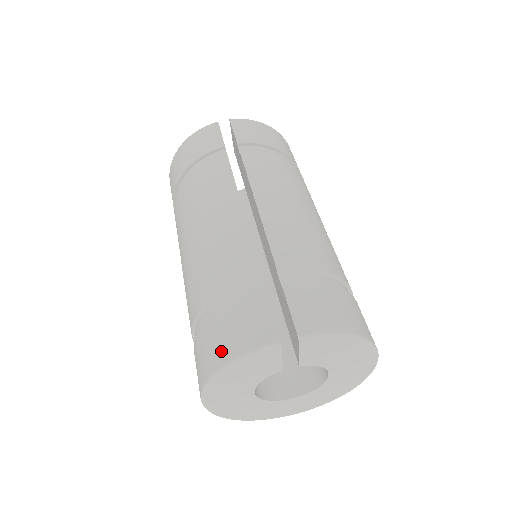
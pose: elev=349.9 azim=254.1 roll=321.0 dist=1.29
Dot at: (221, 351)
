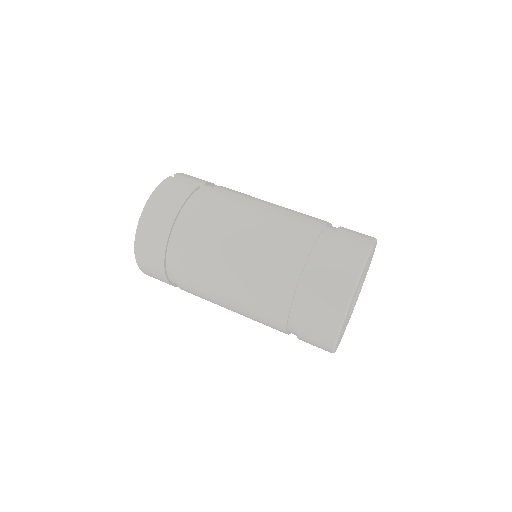
Dot at: (349, 270)
